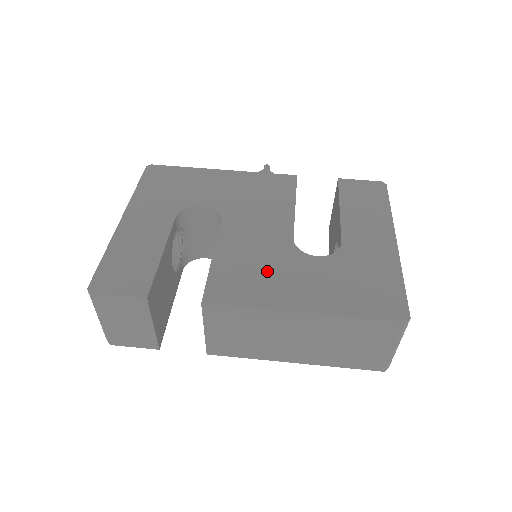
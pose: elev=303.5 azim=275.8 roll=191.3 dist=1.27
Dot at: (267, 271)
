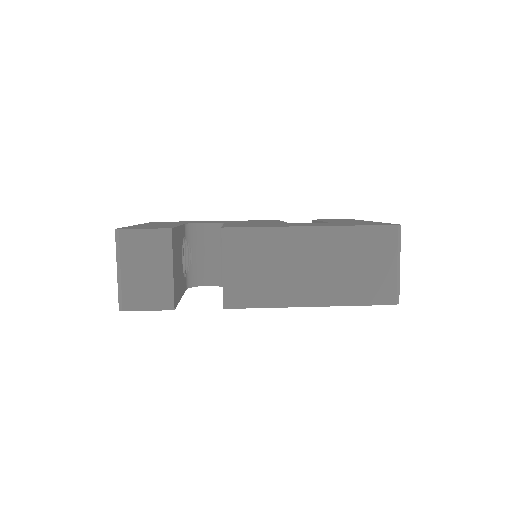
Dot at: occluded
